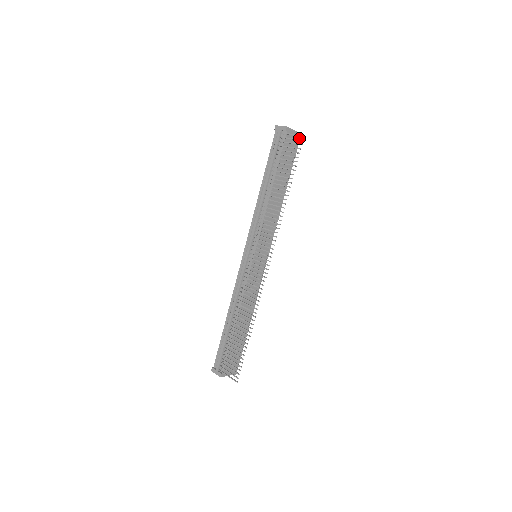
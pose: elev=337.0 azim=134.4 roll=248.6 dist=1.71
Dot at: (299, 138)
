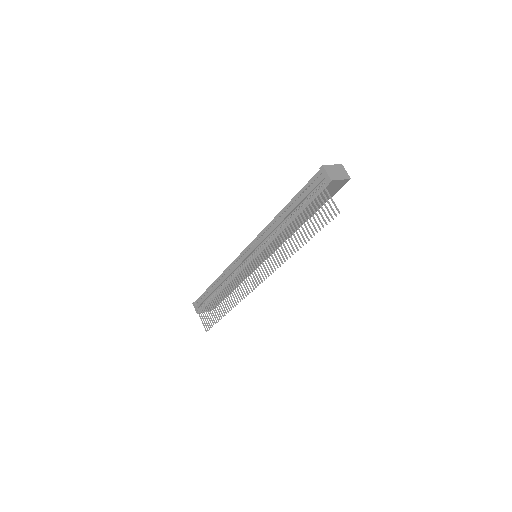
Dot at: (346, 182)
